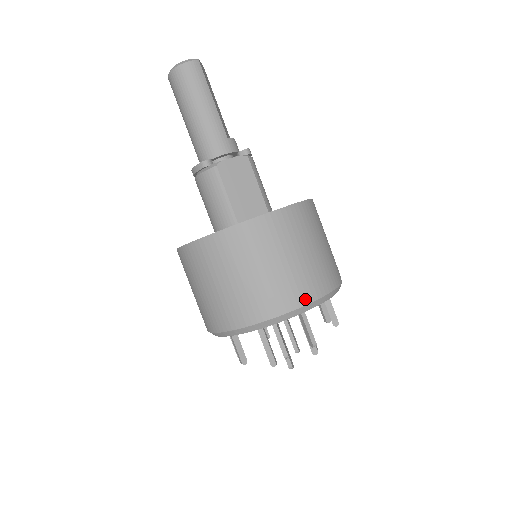
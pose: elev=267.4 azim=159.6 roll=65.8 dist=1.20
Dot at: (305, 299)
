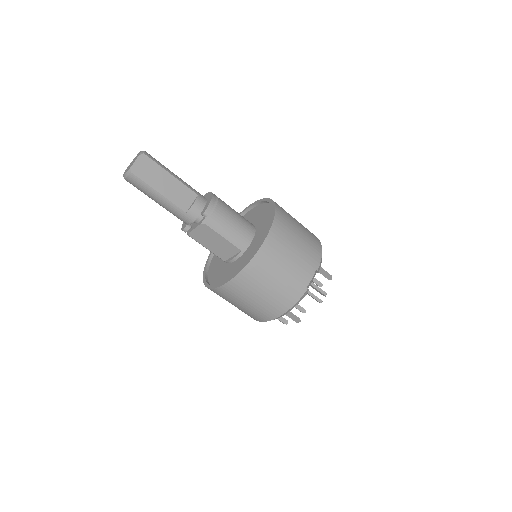
Dot at: (271, 317)
